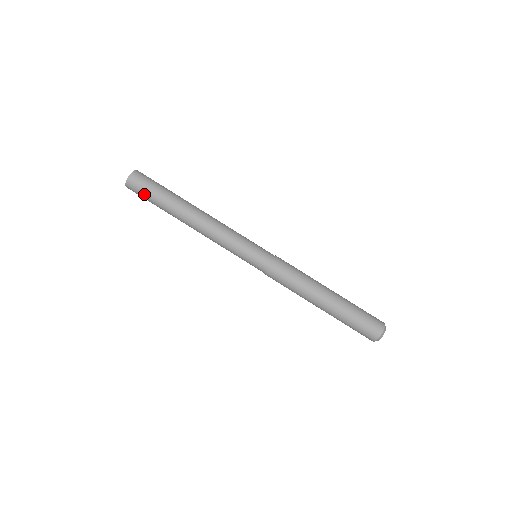
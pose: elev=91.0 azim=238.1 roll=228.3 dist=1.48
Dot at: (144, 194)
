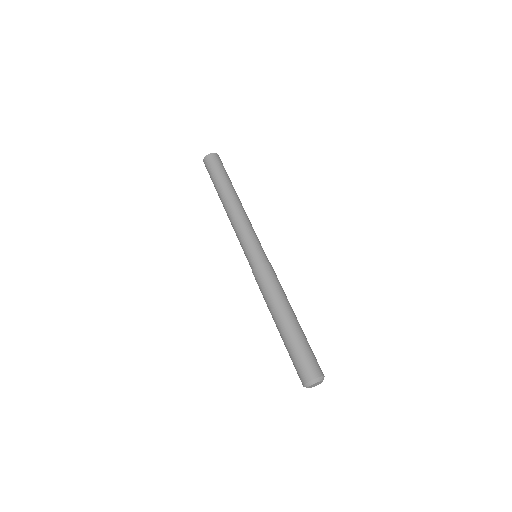
Dot at: (216, 166)
